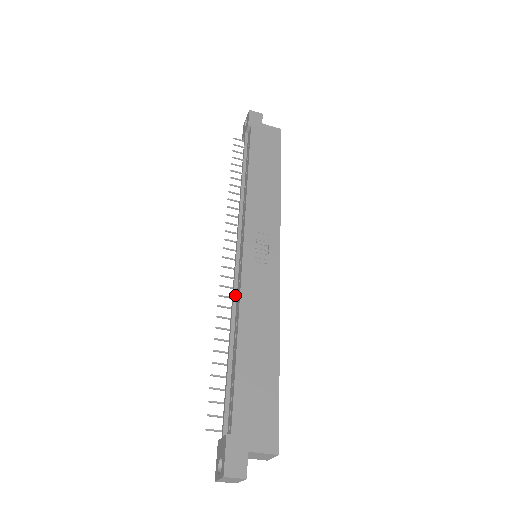
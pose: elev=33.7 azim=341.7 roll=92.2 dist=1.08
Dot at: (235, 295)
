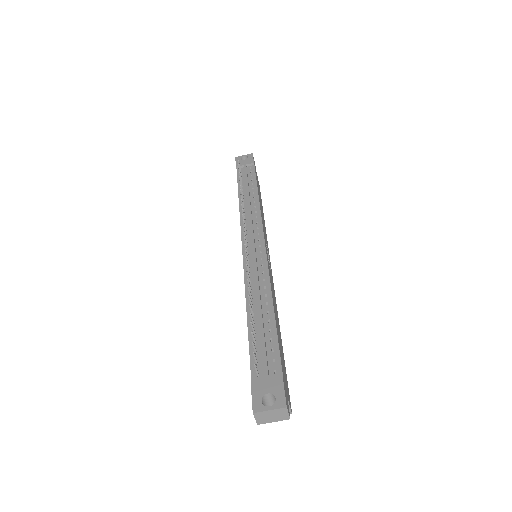
Dot at: (258, 273)
